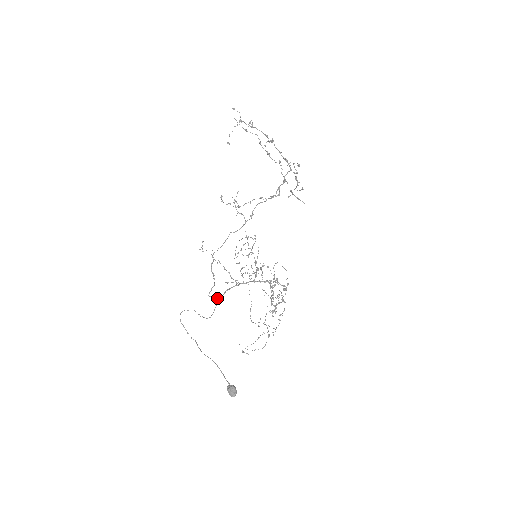
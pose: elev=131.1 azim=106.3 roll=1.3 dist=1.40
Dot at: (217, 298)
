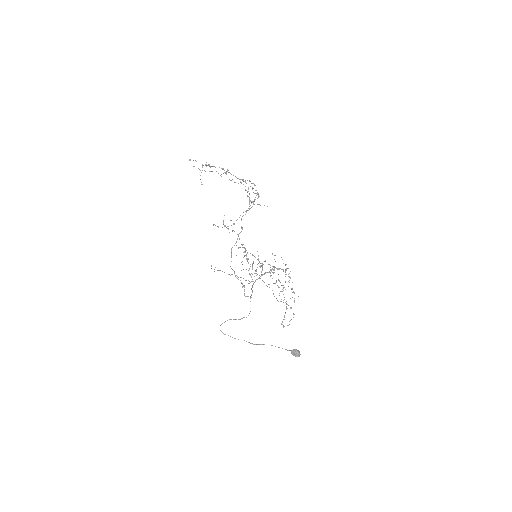
Dot at: (250, 296)
